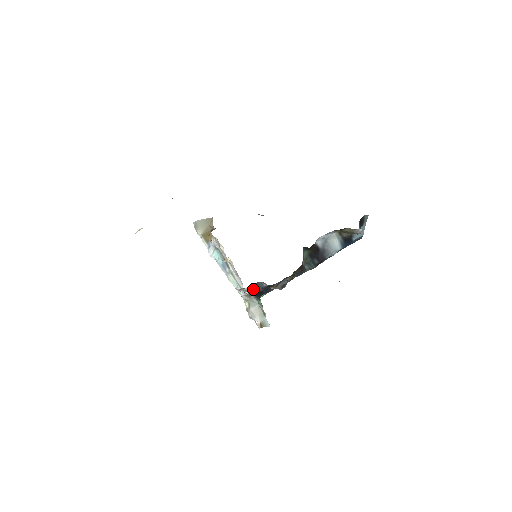
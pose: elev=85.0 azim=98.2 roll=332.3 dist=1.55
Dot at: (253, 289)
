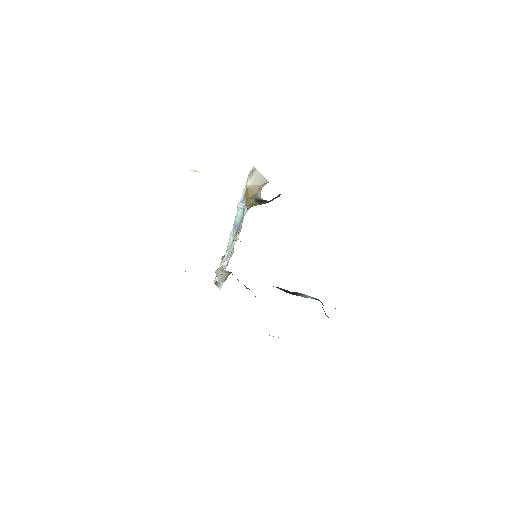
Dot at: occluded
